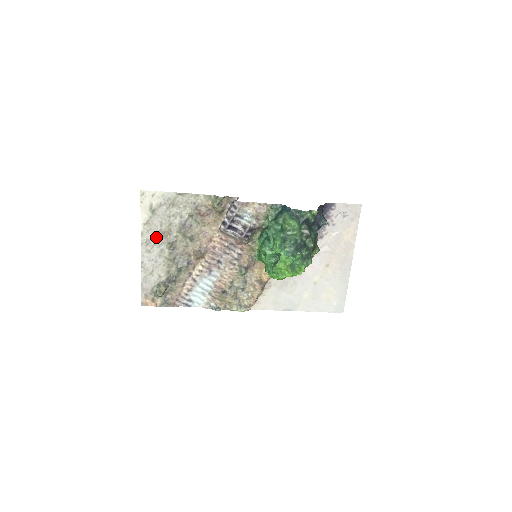
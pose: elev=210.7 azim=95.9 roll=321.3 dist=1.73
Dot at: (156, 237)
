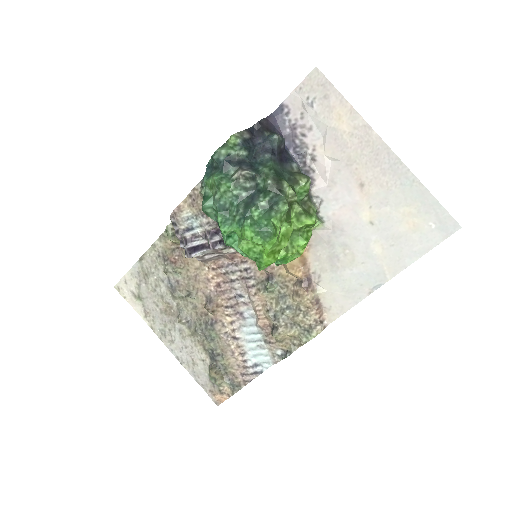
Dot at: (164, 321)
